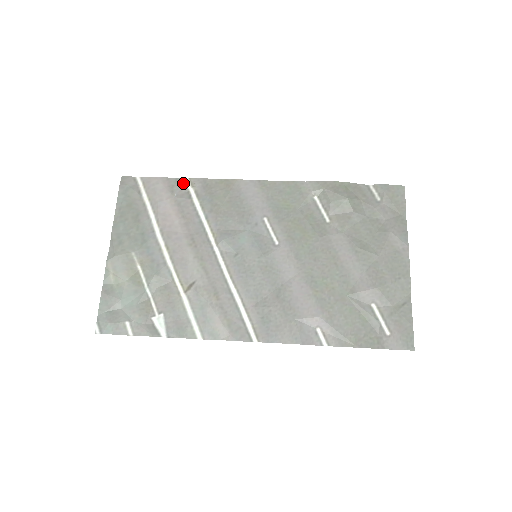
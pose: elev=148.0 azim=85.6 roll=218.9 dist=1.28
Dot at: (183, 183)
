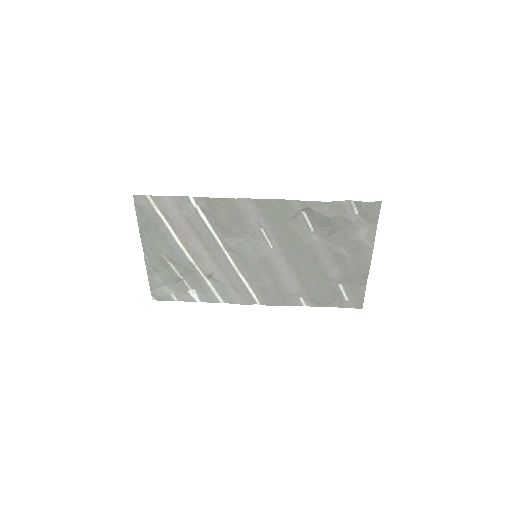
Dot at: (188, 201)
